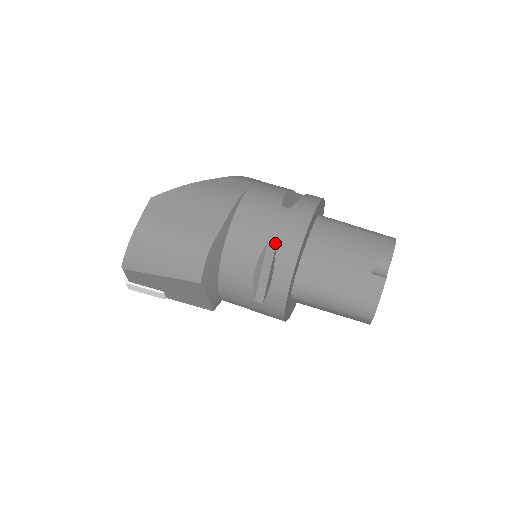
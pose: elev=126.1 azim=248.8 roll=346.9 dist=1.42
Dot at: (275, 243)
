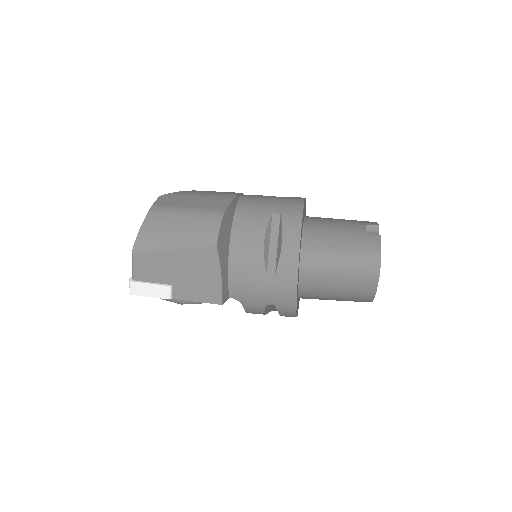
Dot at: (279, 213)
